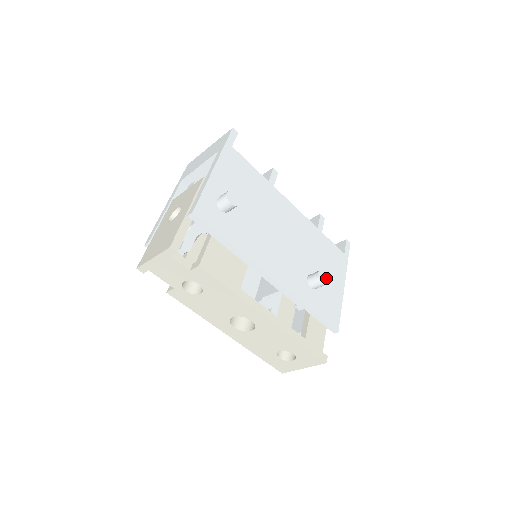
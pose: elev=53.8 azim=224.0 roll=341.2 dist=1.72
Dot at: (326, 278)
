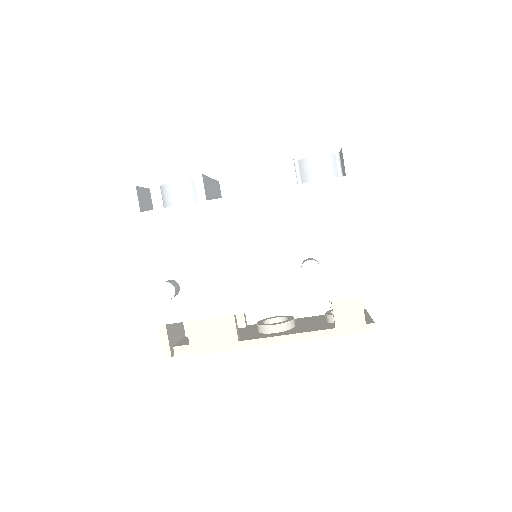
Dot at: (315, 265)
